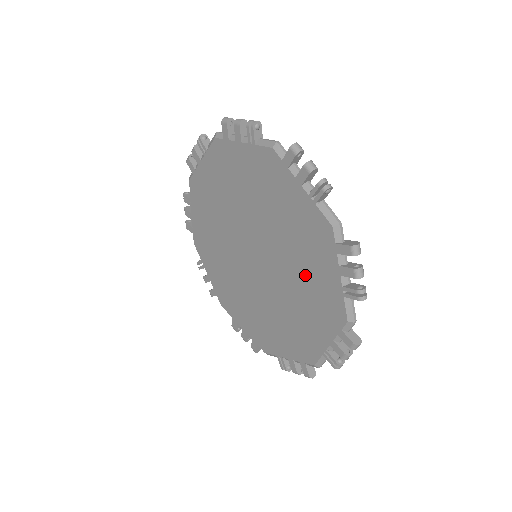
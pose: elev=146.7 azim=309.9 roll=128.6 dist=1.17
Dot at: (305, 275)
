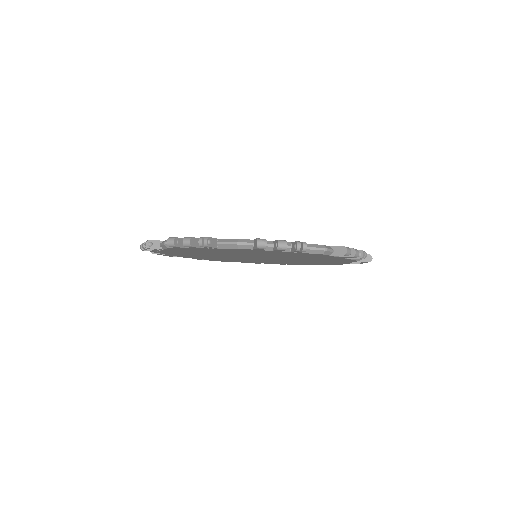
Dot at: occluded
